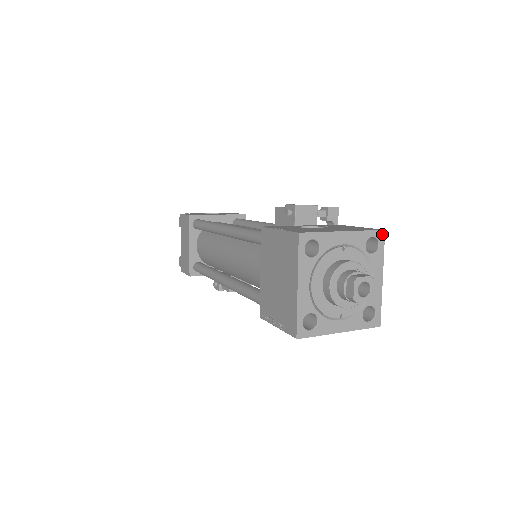
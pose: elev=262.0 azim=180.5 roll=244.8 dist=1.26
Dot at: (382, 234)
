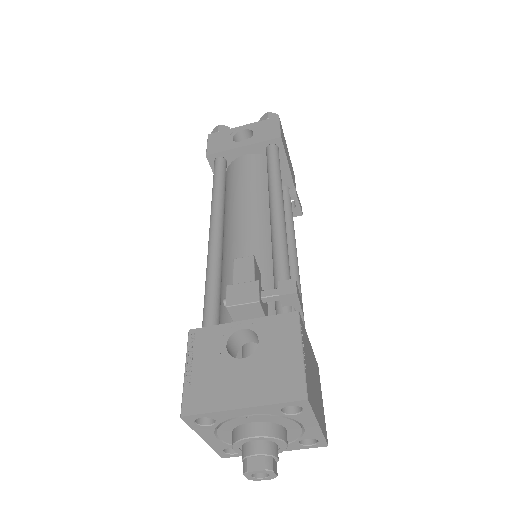
Dot at: (304, 402)
